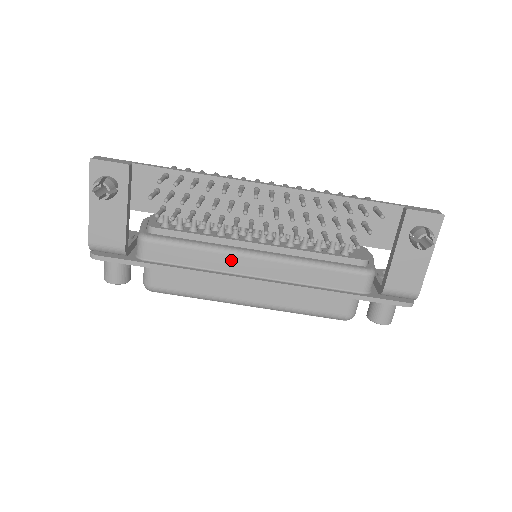
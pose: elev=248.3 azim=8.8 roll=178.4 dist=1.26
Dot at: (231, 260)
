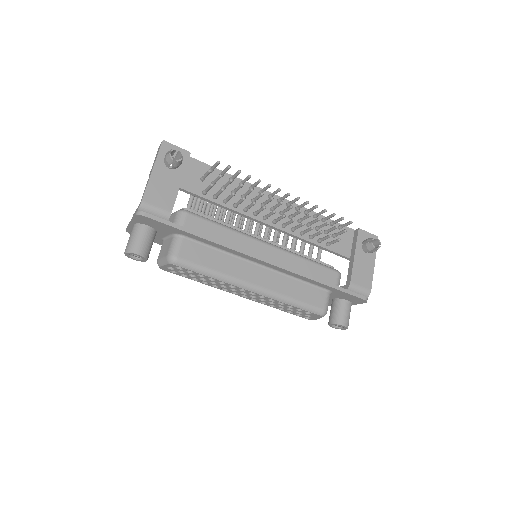
Dot at: (249, 242)
